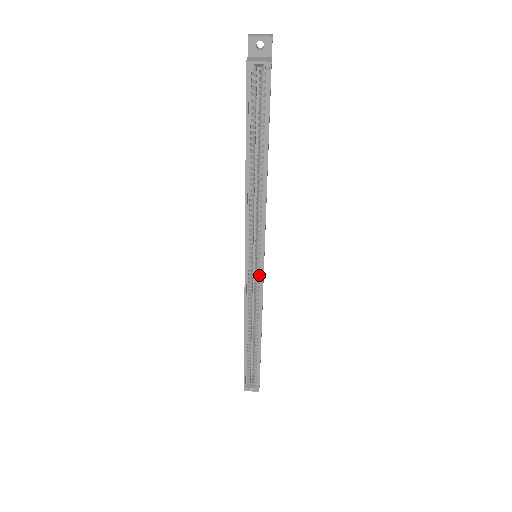
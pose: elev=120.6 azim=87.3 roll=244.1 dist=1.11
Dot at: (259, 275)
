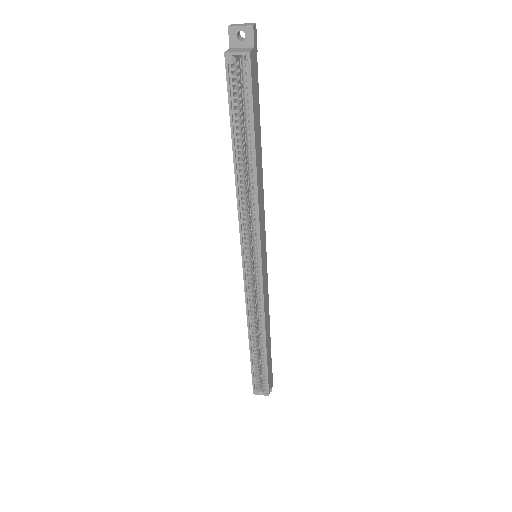
Dot at: (258, 276)
